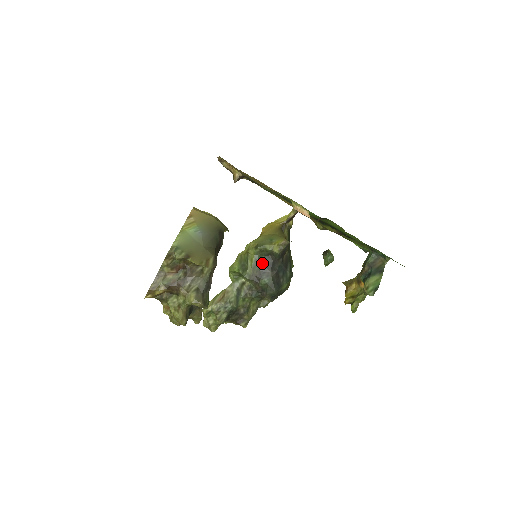
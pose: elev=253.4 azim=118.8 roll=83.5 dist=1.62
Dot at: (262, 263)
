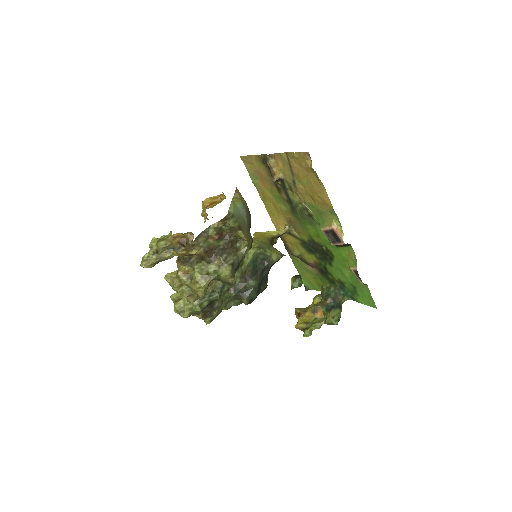
Dot at: (256, 265)
